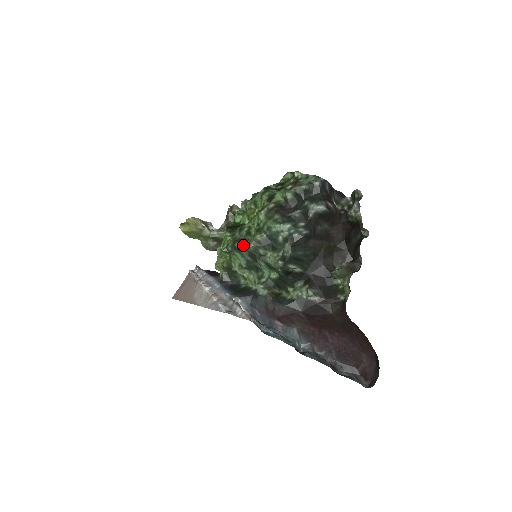
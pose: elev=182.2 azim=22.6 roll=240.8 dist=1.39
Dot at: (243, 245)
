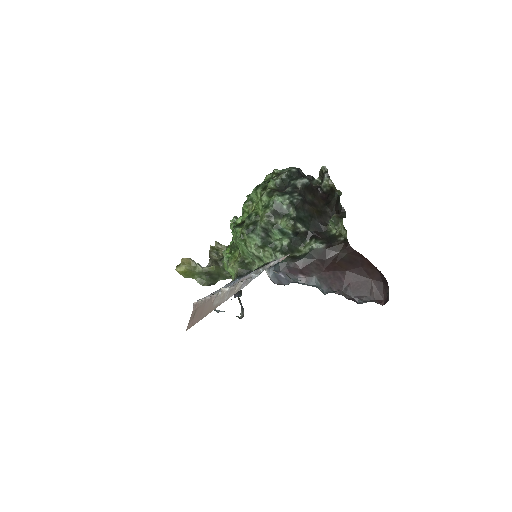
Dot at: (256, 225)
